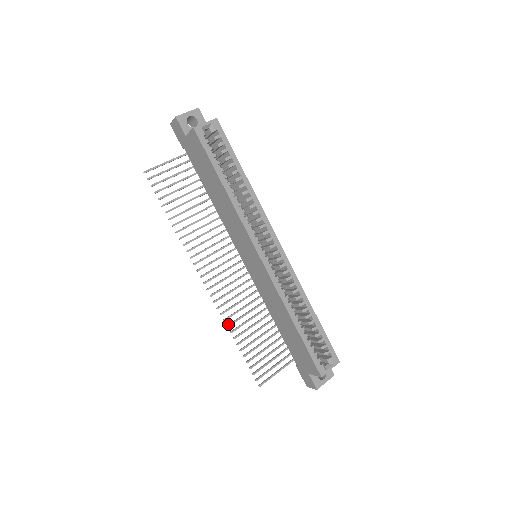
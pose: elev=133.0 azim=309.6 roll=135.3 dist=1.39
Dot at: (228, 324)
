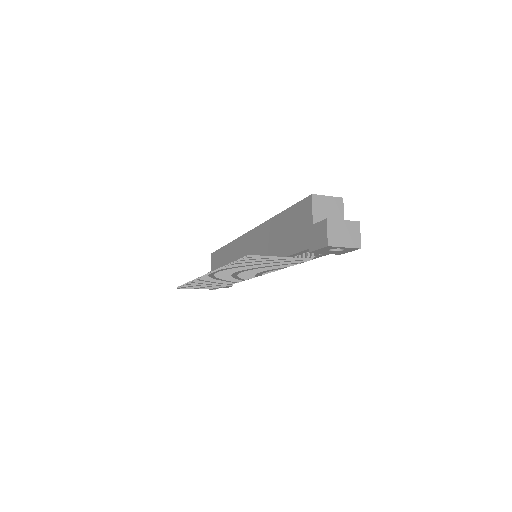
Dot at: (220, 271)
